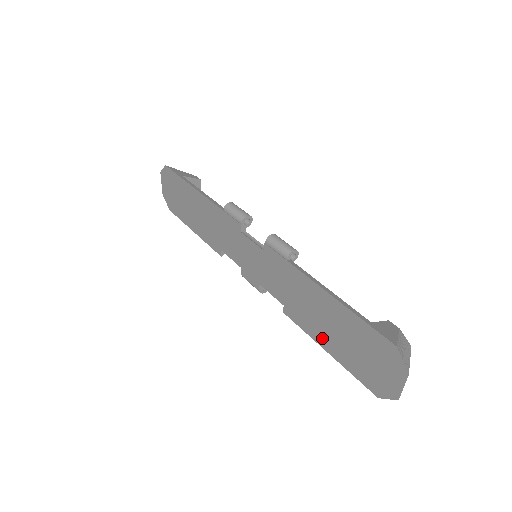
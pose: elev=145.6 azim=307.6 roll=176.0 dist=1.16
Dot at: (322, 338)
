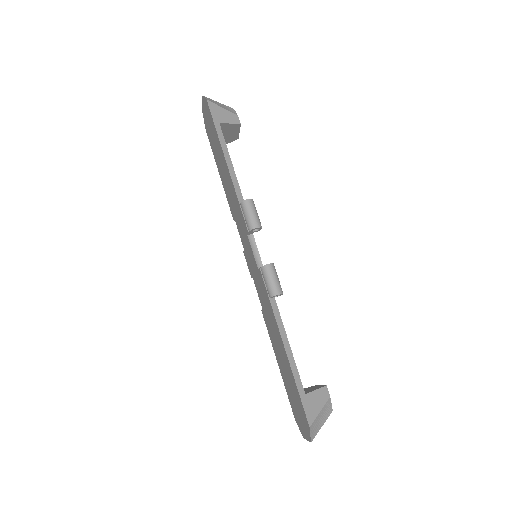
Dot at: (277, 357)
